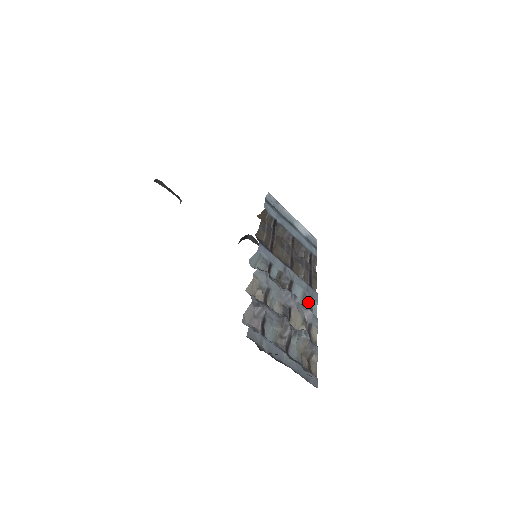
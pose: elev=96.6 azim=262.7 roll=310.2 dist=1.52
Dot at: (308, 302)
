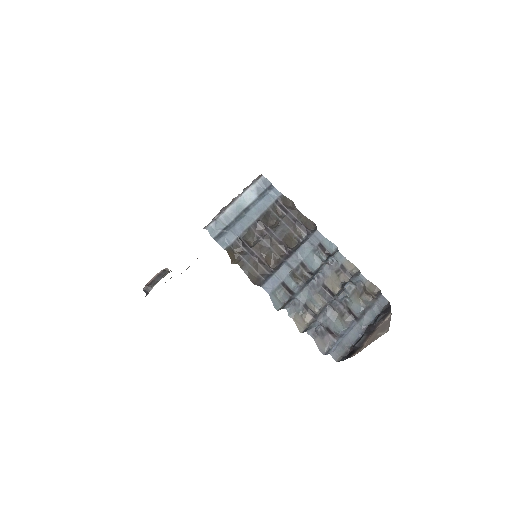
Dot at: (322, 250)
